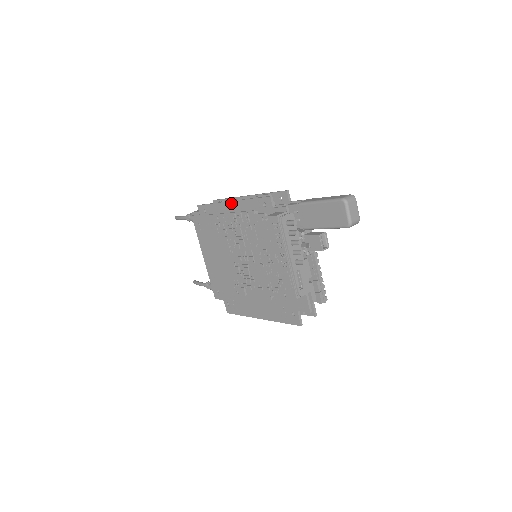
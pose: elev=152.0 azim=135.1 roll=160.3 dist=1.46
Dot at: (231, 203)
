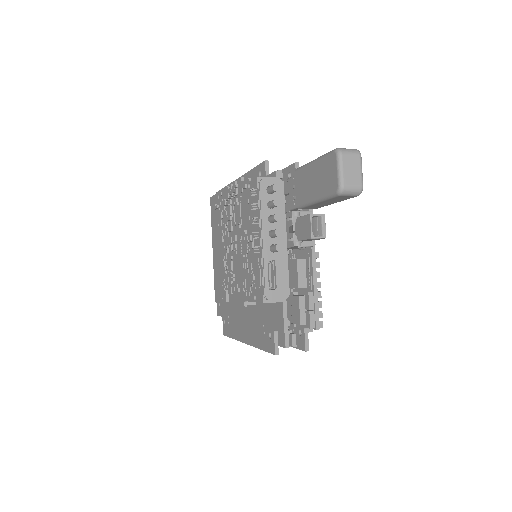
Dot at: occluded
